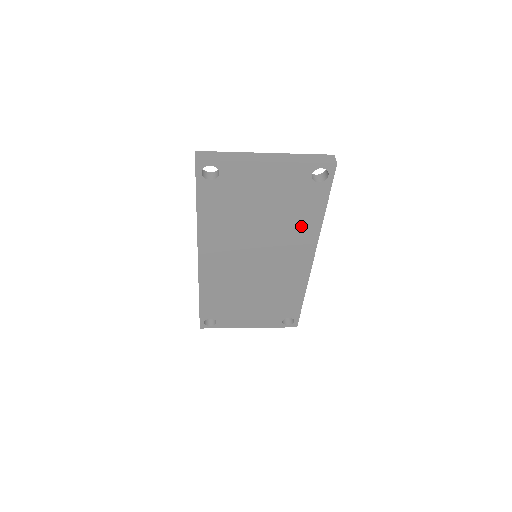
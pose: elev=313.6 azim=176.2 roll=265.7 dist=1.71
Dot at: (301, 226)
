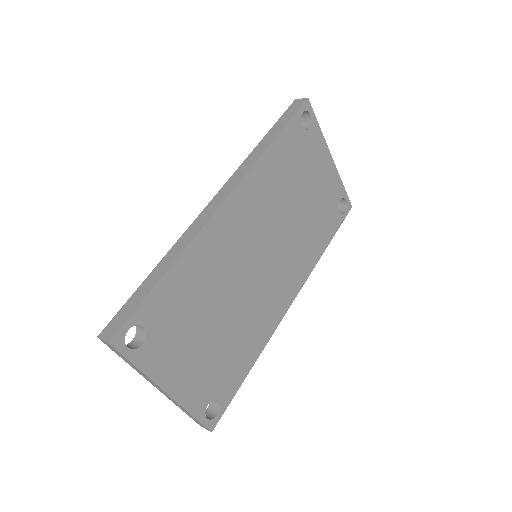
Dot at: (310, 246)
